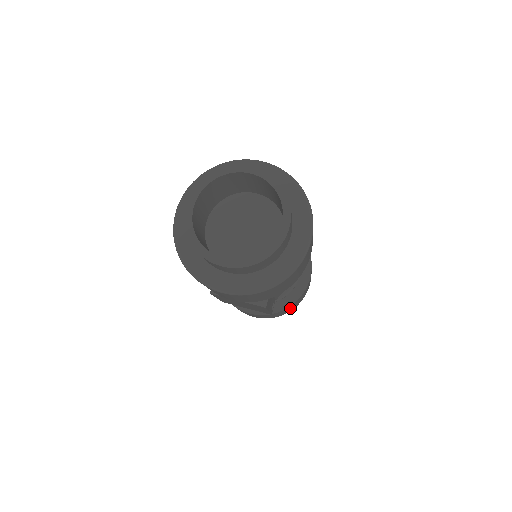
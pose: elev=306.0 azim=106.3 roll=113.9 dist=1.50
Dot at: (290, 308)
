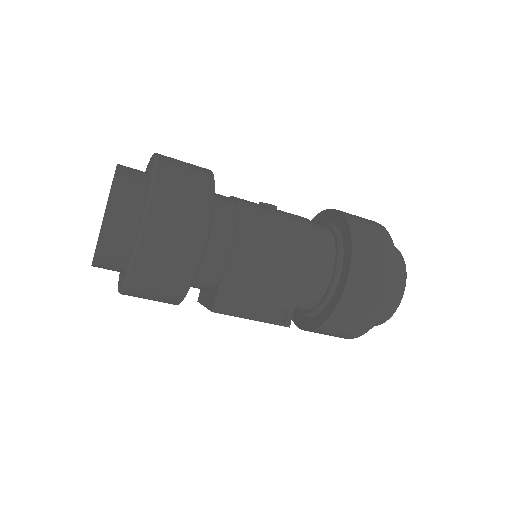
Dot at: (348, 322)
